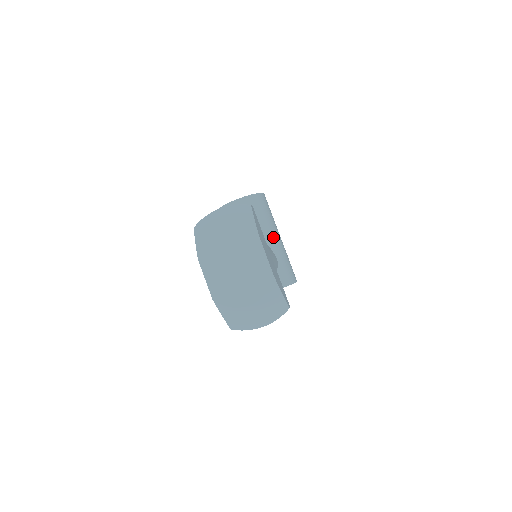
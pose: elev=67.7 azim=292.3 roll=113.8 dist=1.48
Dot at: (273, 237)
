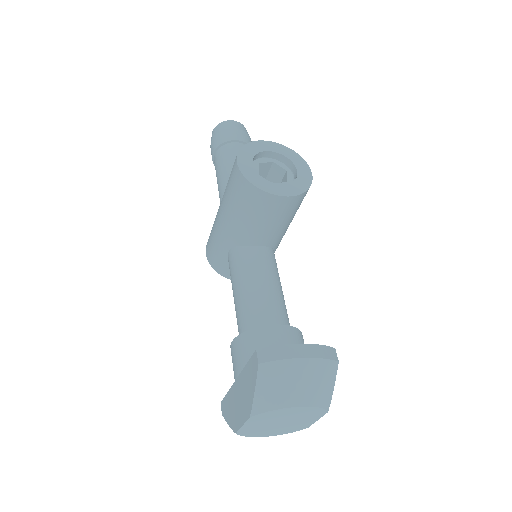
Dot at: occluded
